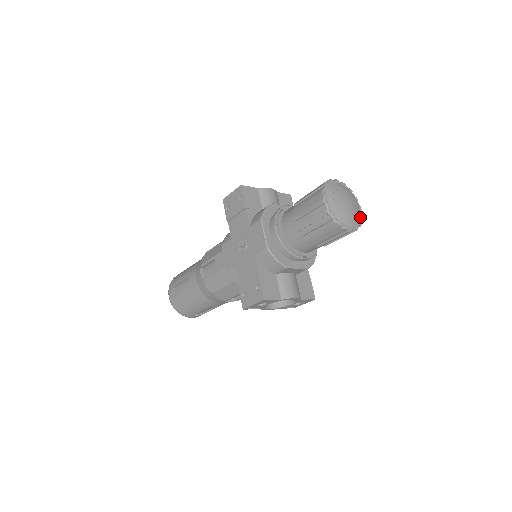
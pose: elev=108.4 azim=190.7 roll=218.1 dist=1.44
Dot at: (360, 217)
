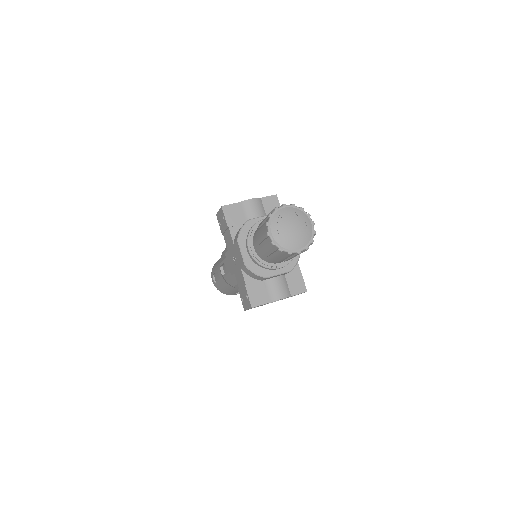
Dot at: (312, 234)
